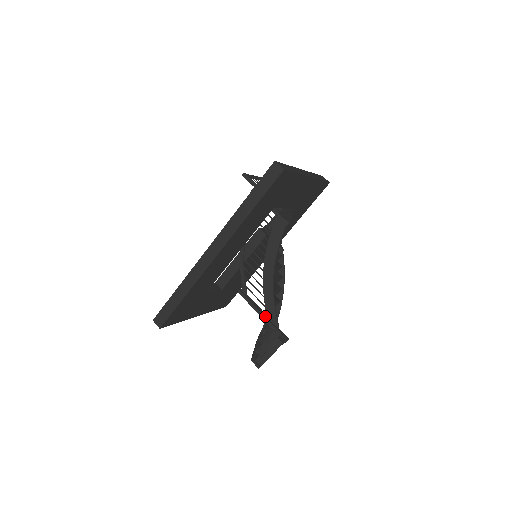
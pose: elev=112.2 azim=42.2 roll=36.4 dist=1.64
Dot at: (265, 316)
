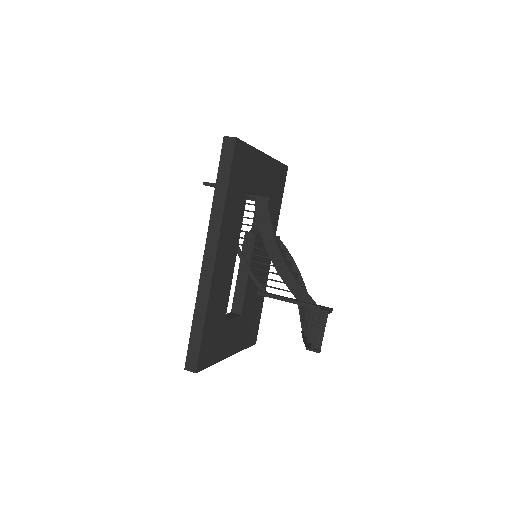
Dot at: (296, 300)
